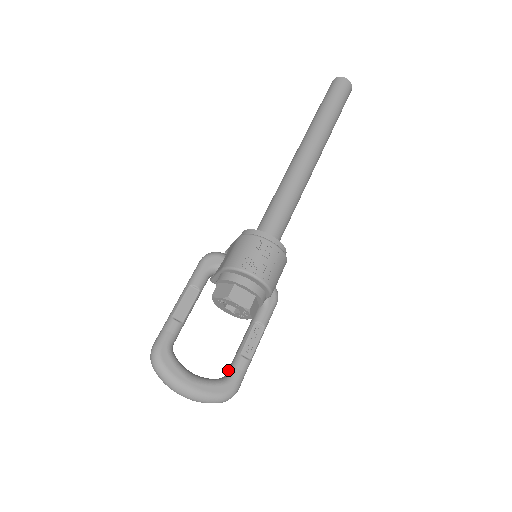
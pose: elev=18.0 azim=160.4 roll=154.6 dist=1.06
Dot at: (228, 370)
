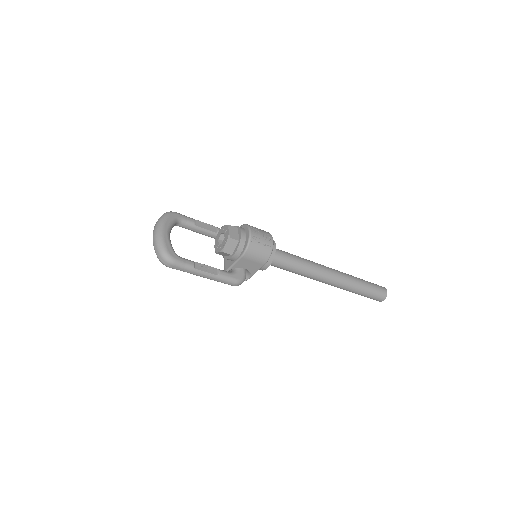
Dot at: occluded
